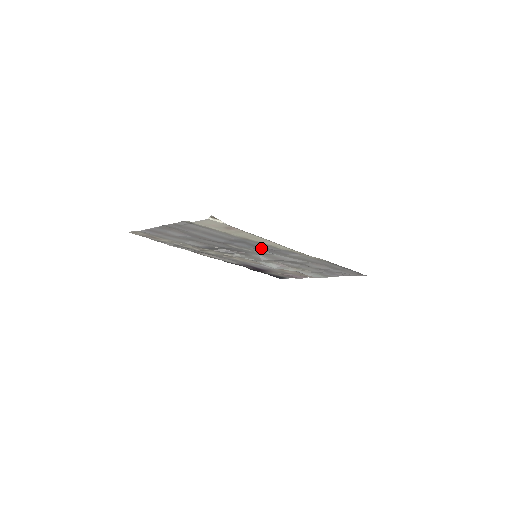
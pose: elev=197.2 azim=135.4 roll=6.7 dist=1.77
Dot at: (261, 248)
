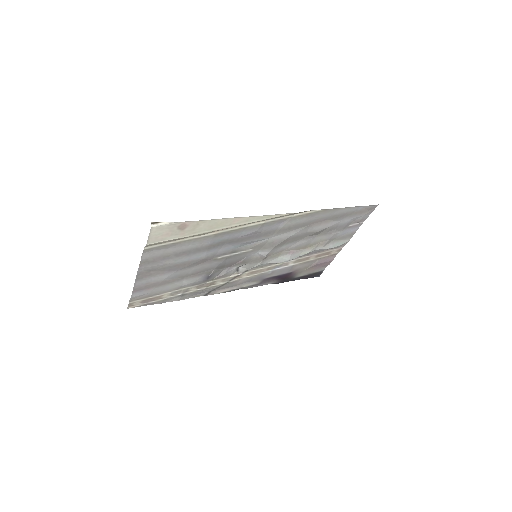
Dot at: (245, 239)
